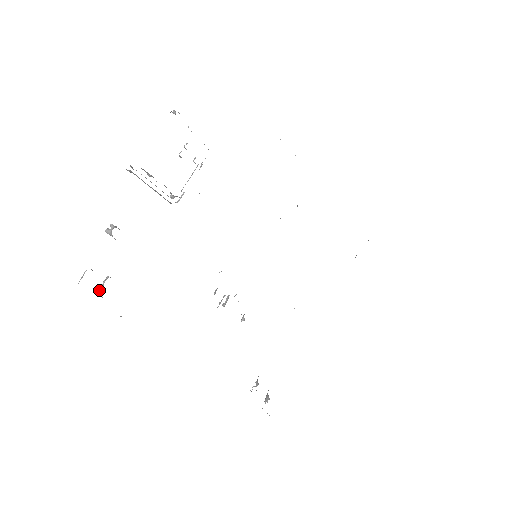
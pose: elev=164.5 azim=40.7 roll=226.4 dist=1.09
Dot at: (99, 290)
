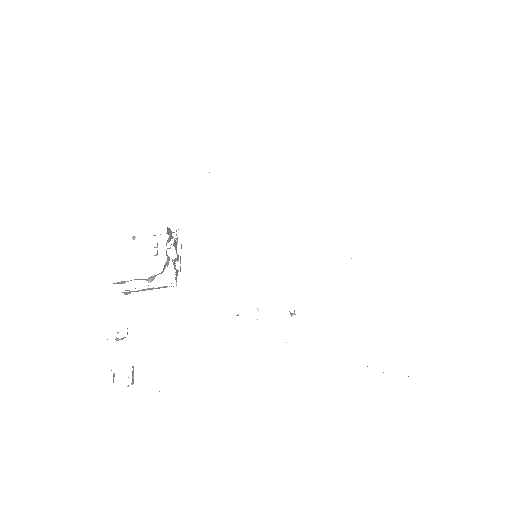
Dot at: occluded
